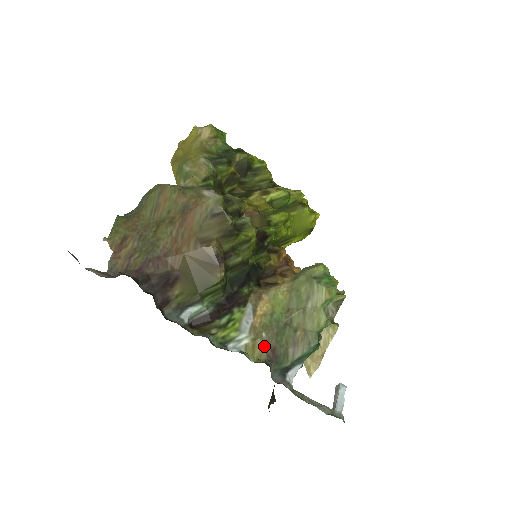
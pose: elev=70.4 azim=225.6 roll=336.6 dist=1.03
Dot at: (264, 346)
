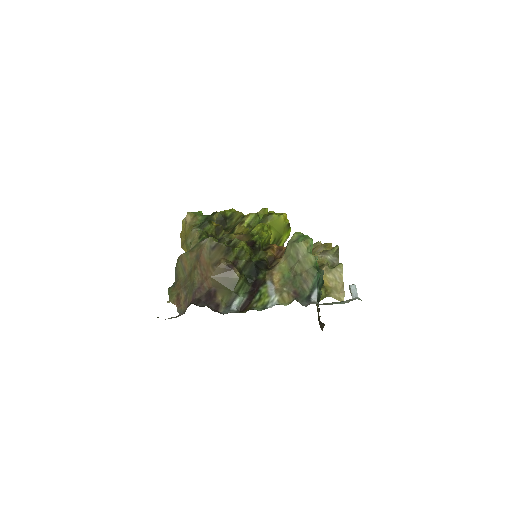
Dot at: (288, 294)
